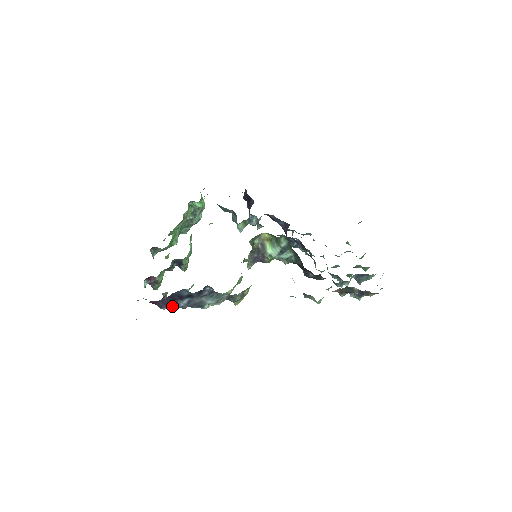
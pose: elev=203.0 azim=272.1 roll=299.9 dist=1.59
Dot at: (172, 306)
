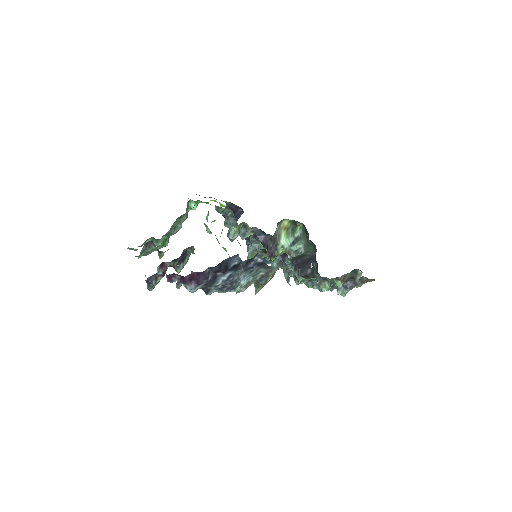
Dot at: (210, 282)
